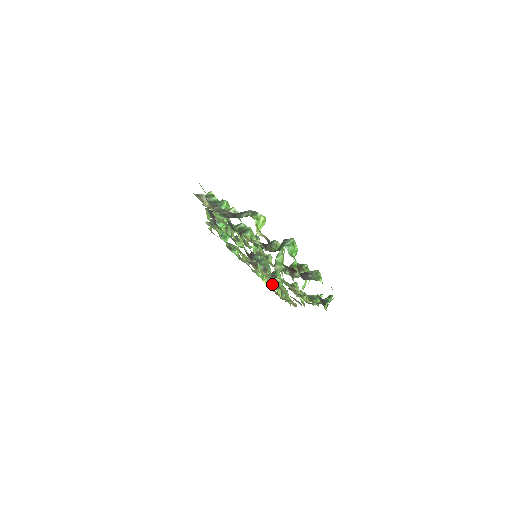
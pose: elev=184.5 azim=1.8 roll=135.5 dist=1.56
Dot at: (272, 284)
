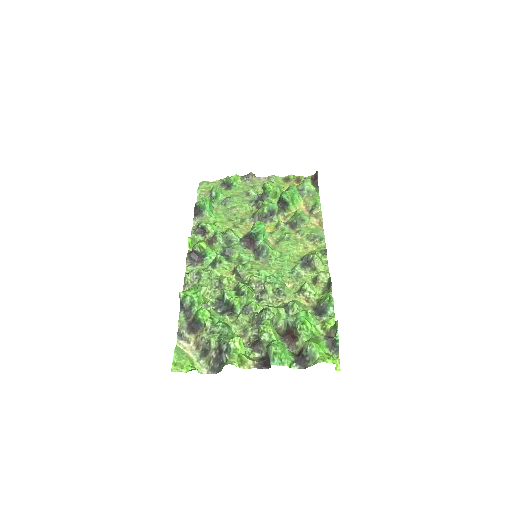
Dot at: (288, 210)
